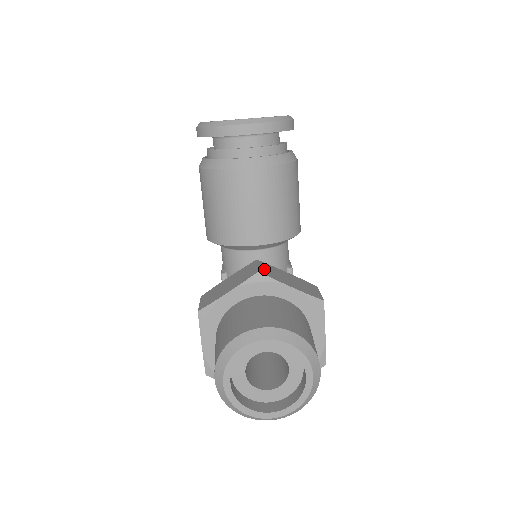
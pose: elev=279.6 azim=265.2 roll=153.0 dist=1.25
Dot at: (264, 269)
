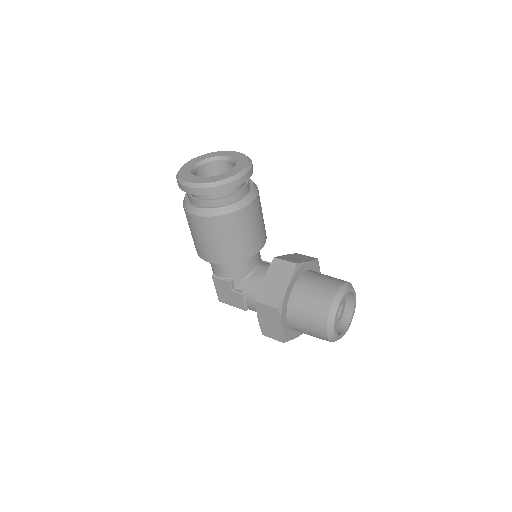
Dot at: (290, 260)
